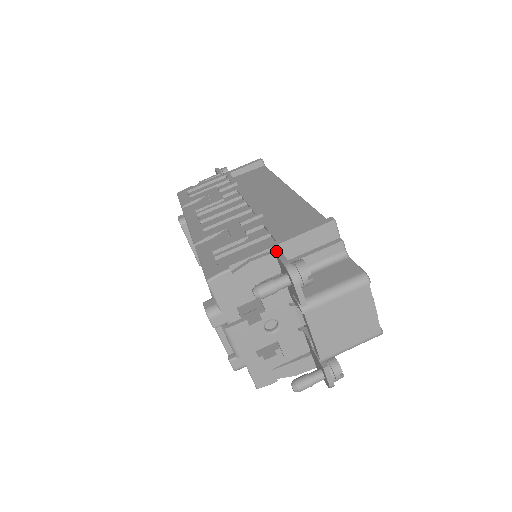
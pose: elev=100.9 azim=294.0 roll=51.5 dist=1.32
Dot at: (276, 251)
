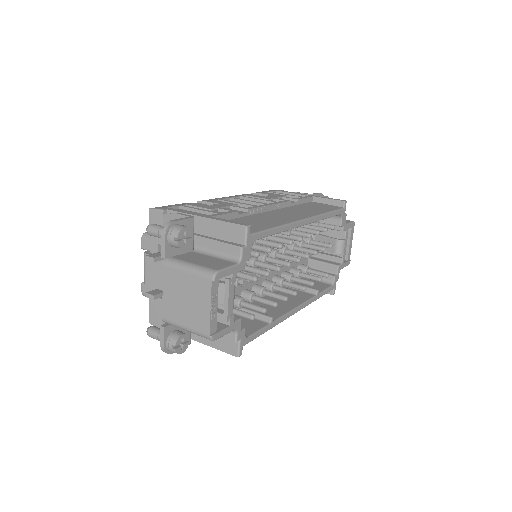
Dot at: (191, 216)
